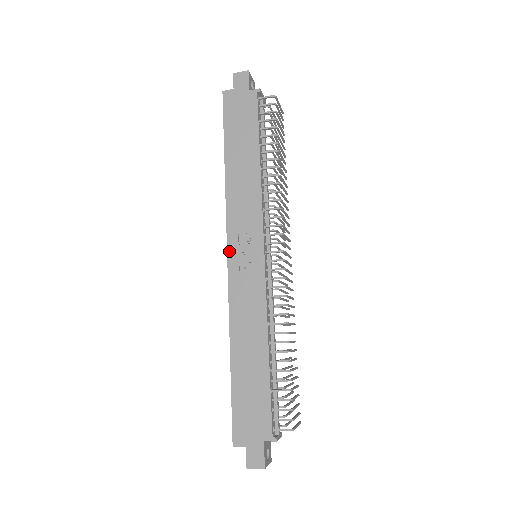
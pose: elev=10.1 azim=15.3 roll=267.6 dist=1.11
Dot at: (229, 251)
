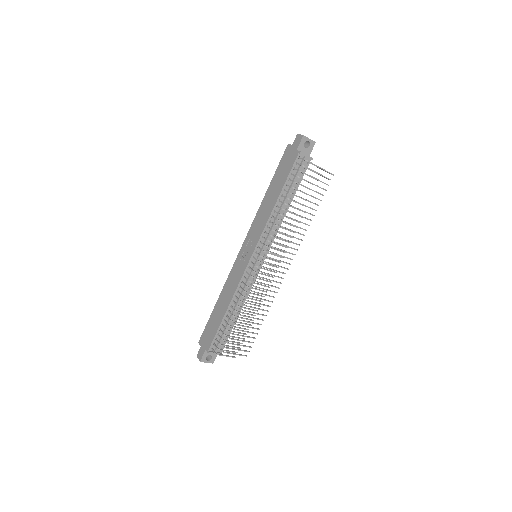
Dot at: (243, 246)
